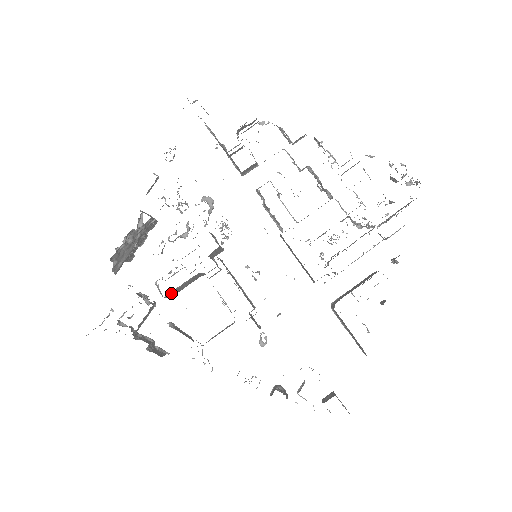
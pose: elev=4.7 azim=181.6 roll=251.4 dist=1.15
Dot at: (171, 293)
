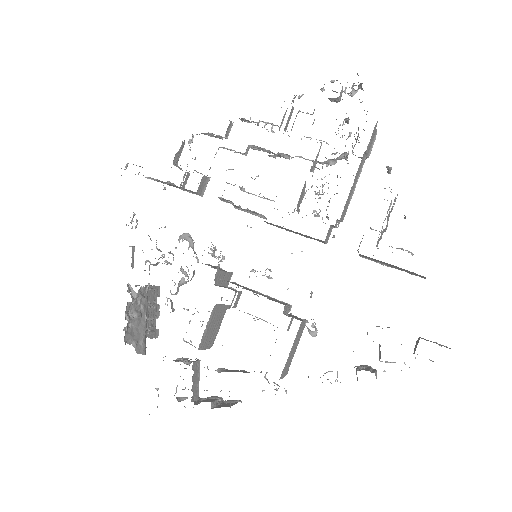
Dot at: (203, 341)
